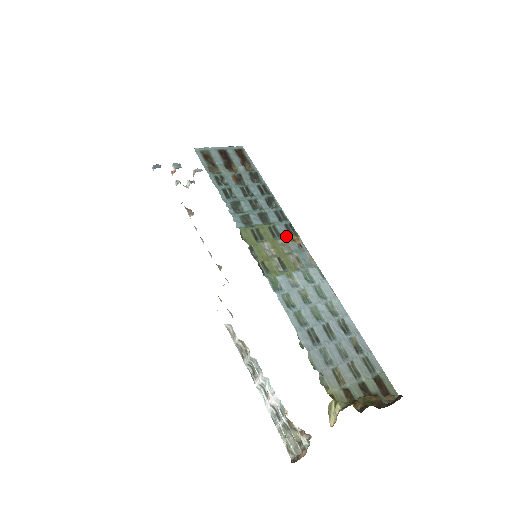
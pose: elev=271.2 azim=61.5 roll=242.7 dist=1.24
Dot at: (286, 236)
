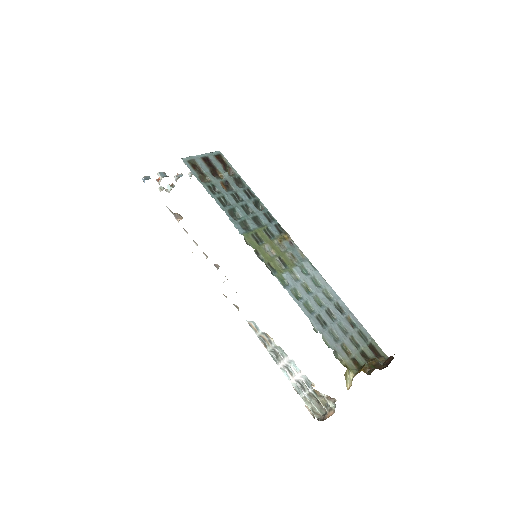
Dot at: (279, 236)
